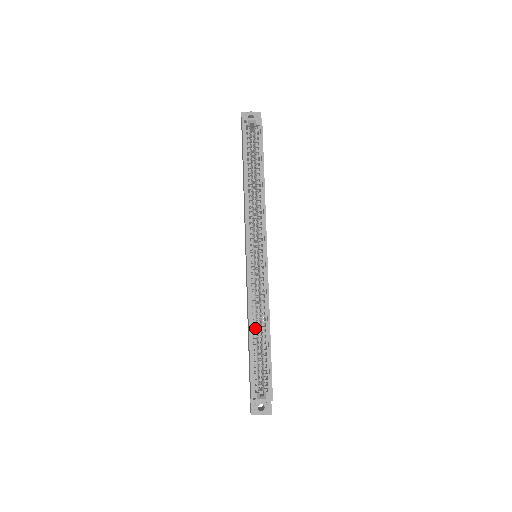
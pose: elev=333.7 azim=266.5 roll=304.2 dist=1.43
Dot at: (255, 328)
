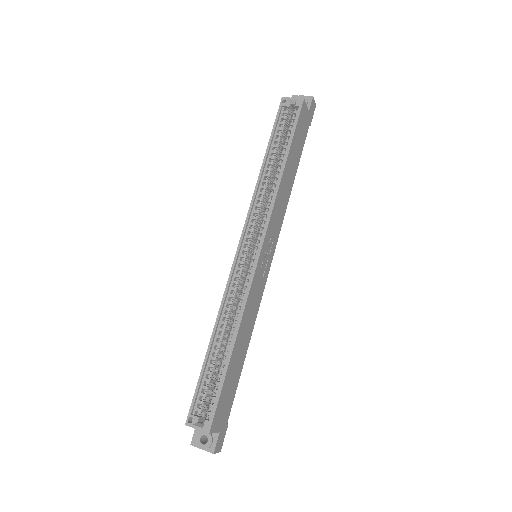
Dot at: (220, 337)
